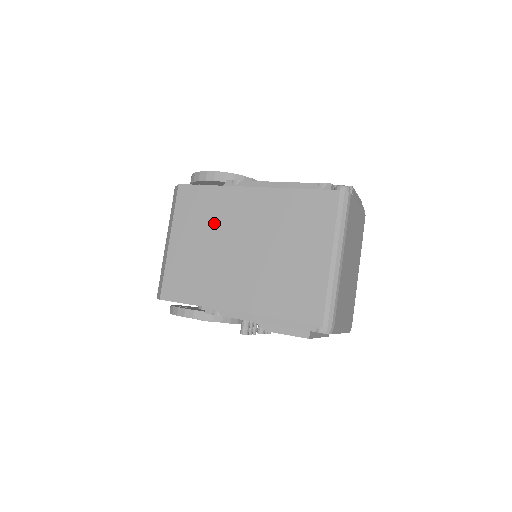
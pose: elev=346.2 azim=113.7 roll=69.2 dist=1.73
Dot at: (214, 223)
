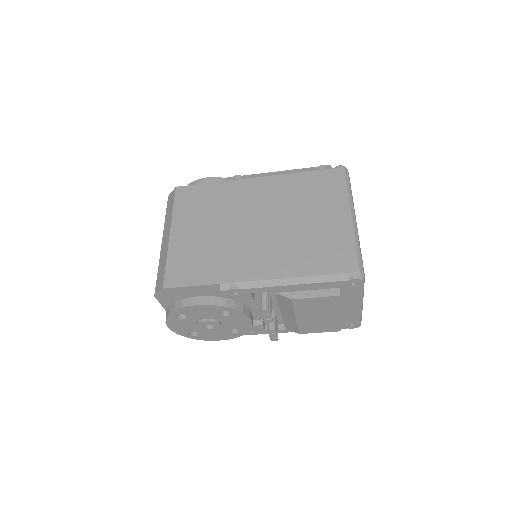
Dot at: (220, 210)
